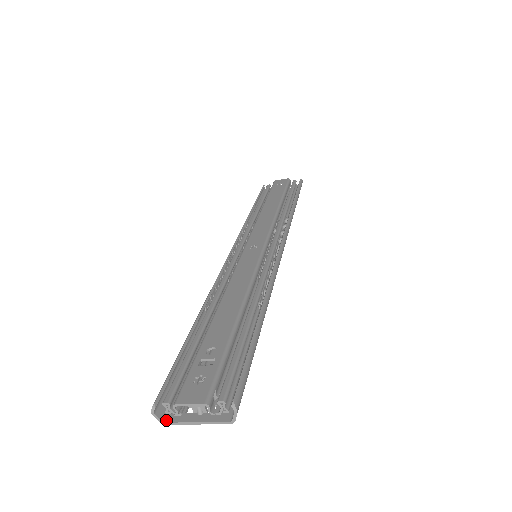
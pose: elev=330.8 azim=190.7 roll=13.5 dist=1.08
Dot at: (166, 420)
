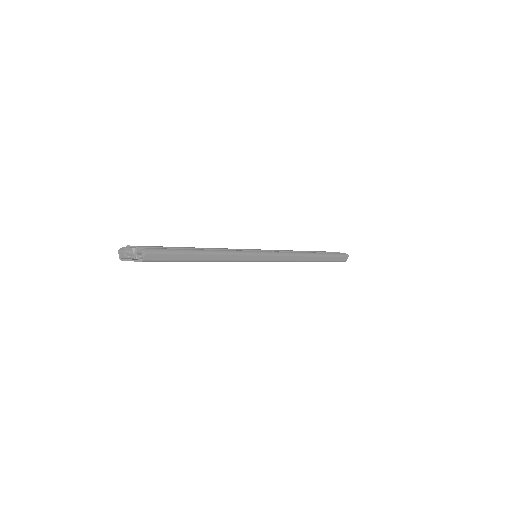
Dot at: (122, 258)
